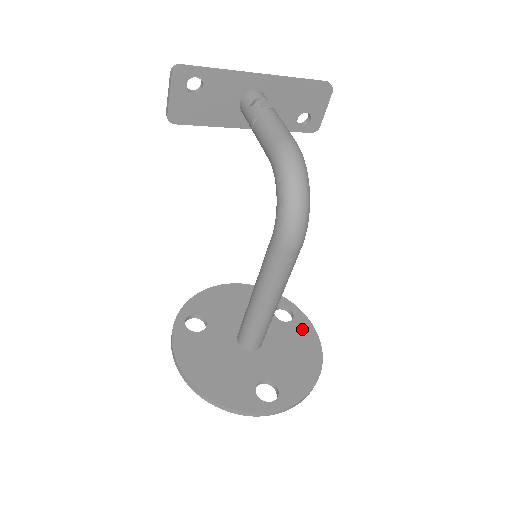
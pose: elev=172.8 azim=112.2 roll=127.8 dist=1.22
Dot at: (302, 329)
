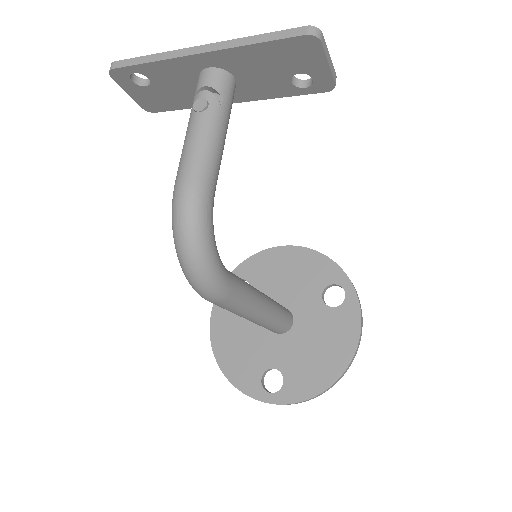
Dot at: (345, 321)
